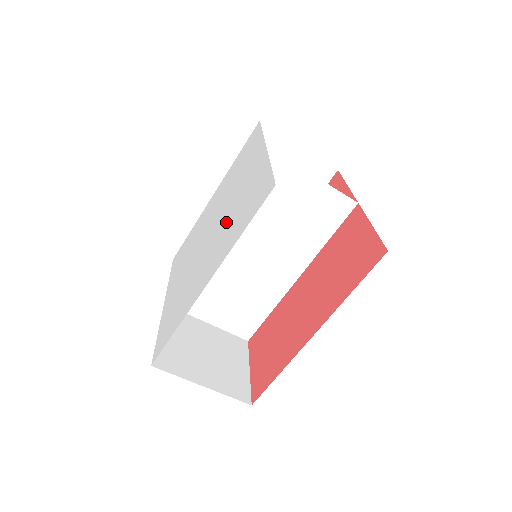
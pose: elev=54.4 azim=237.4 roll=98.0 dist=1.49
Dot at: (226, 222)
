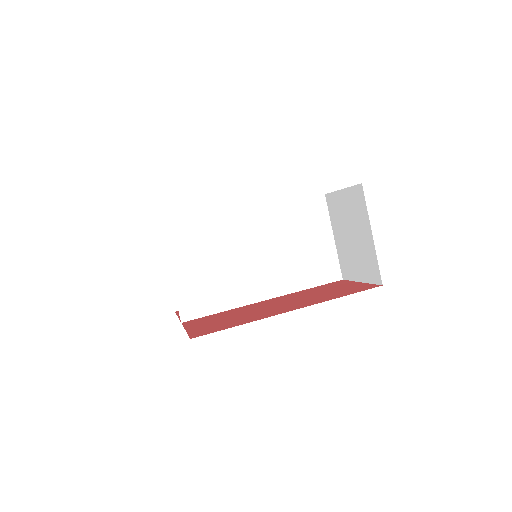
Dot at: occluded
